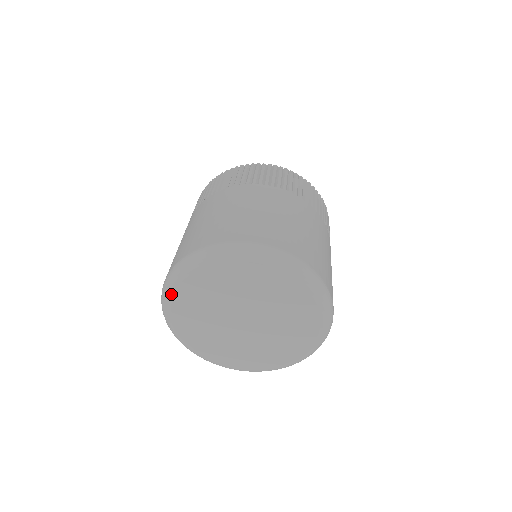
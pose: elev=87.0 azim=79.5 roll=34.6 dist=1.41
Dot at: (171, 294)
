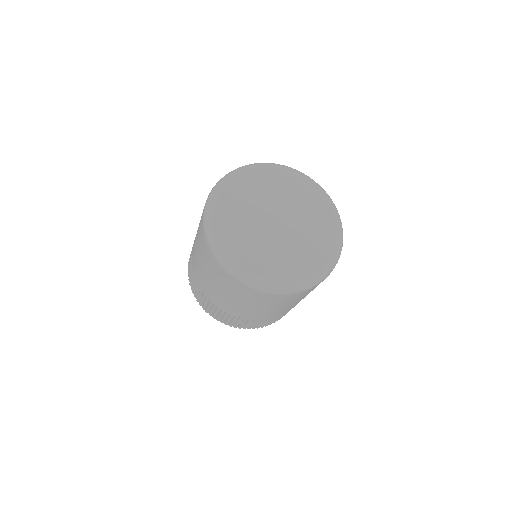
Dot at: (217, 235)
